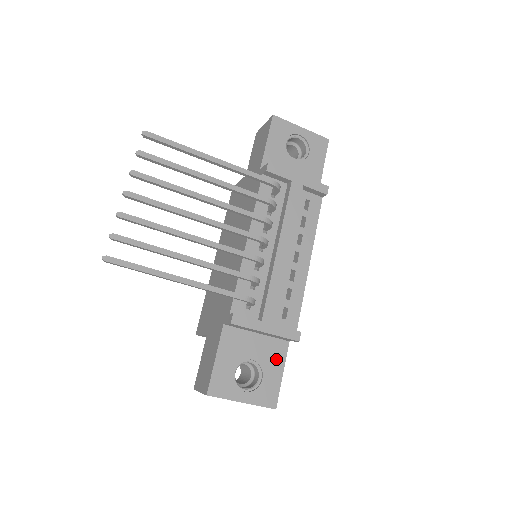
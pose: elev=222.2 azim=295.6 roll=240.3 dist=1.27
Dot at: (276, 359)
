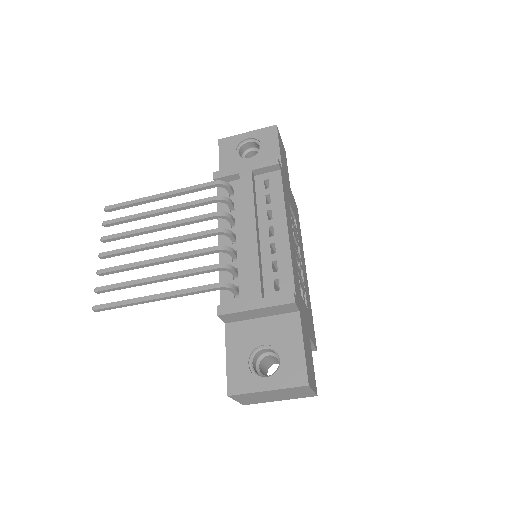
Dot at: (291, 334)
